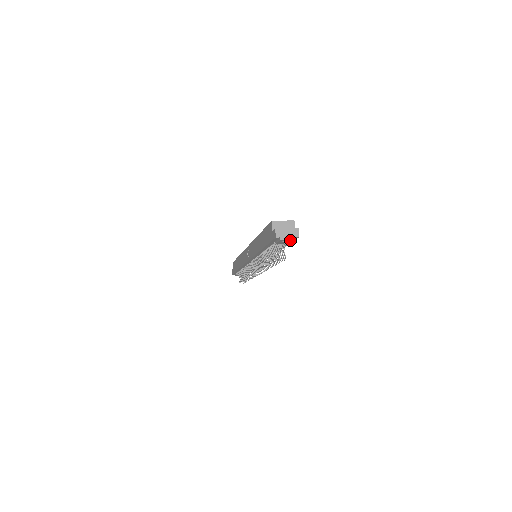
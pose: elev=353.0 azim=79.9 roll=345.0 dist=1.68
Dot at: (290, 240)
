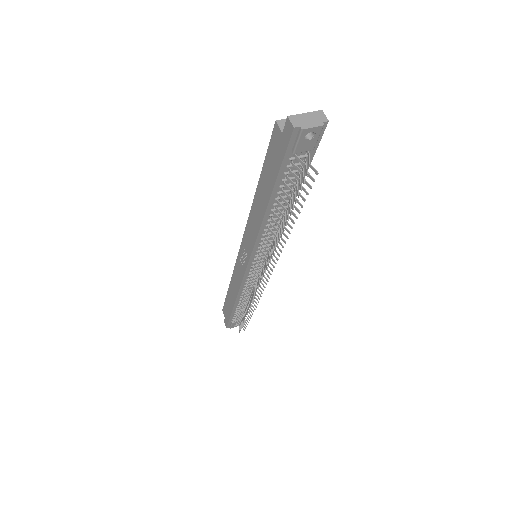
Dot at: (316, 131)
